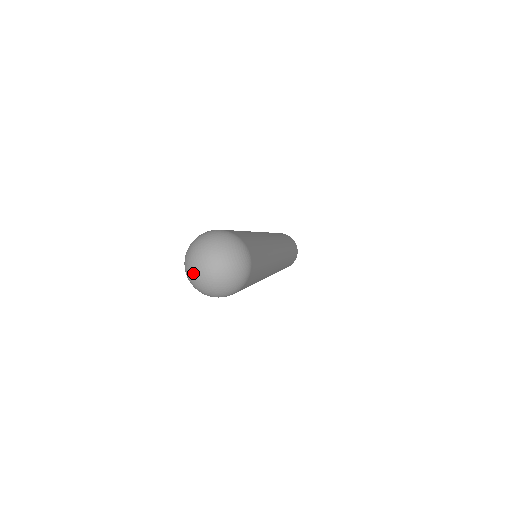
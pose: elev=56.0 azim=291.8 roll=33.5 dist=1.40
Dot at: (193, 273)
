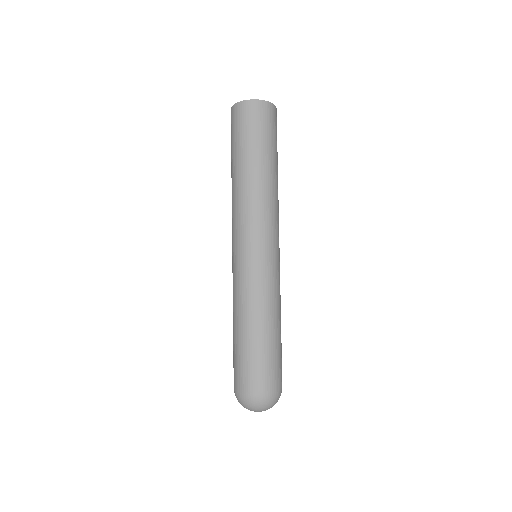
Dot at: occluded
